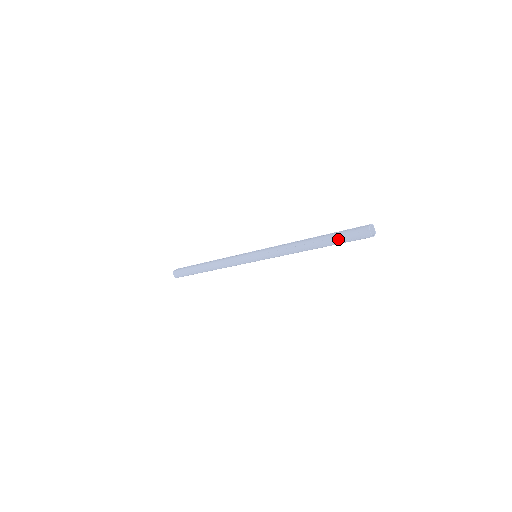
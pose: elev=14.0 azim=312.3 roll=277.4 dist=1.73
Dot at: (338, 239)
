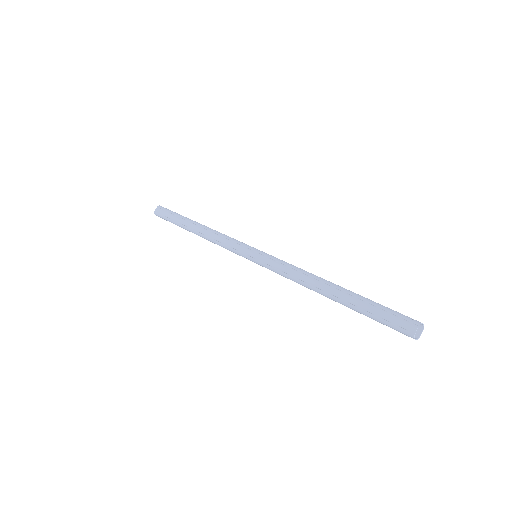
Dot at: occluded
